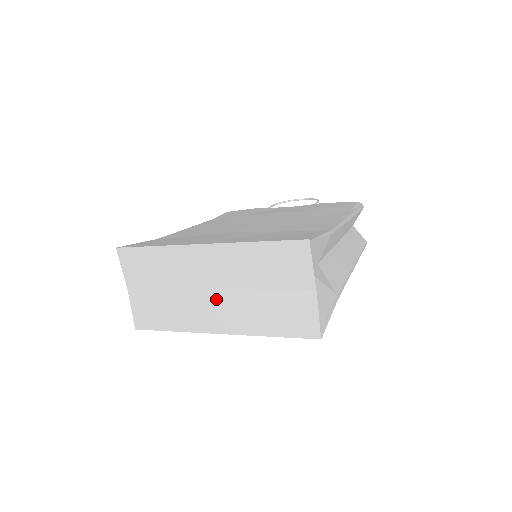
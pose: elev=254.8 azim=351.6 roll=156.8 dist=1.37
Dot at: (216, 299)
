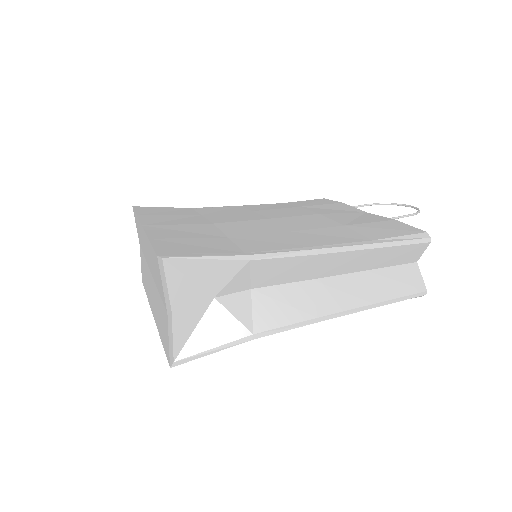
Dot at: (151, 282)
